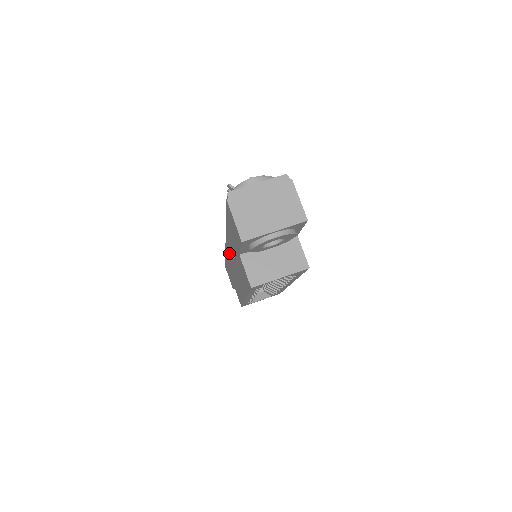
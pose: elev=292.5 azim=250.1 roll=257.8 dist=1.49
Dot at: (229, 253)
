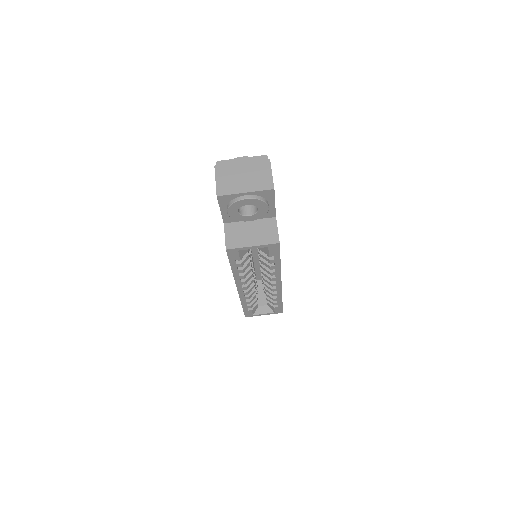
Dot at: occluded
